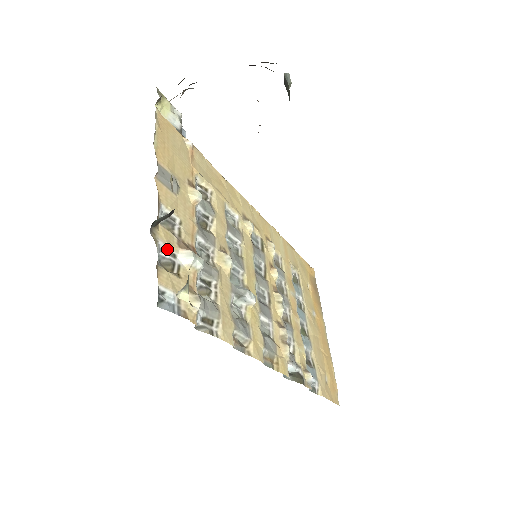
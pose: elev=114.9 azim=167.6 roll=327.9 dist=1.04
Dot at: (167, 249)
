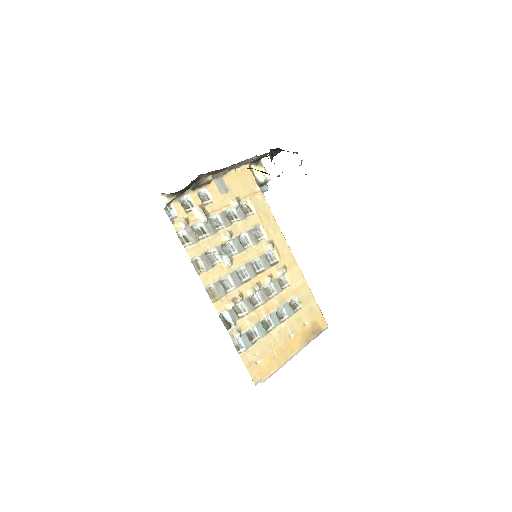
Dot at: (191, 202)
